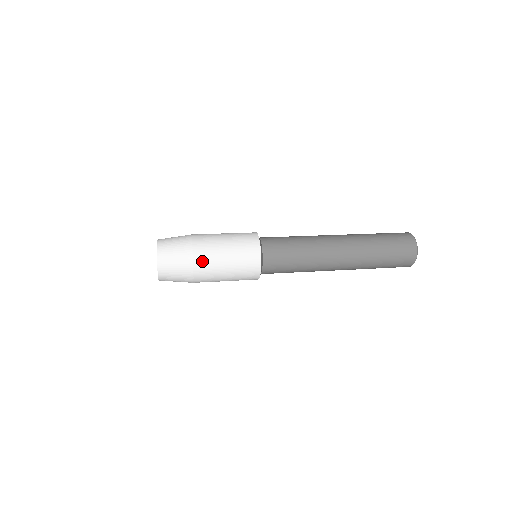
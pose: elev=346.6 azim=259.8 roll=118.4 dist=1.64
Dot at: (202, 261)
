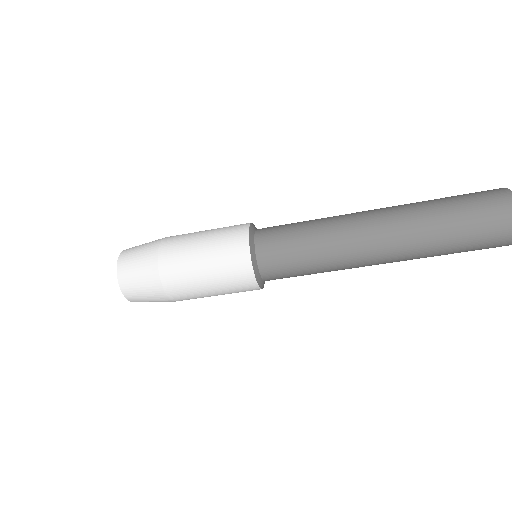
Dot at: (173, 238)
